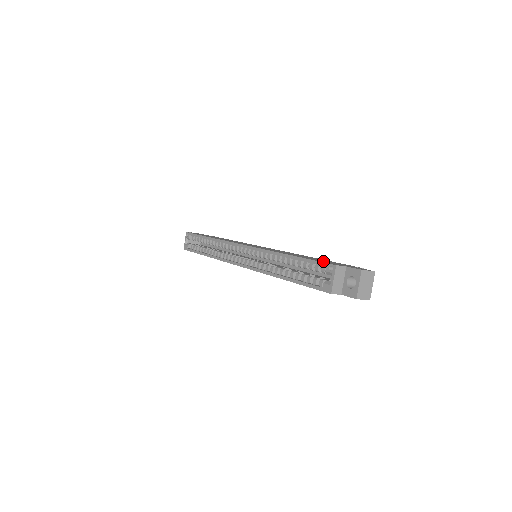
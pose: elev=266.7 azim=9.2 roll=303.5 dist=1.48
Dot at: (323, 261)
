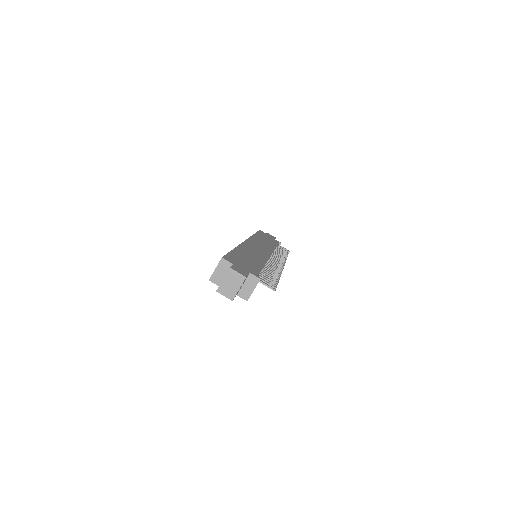
Dot at: (237, 258)
